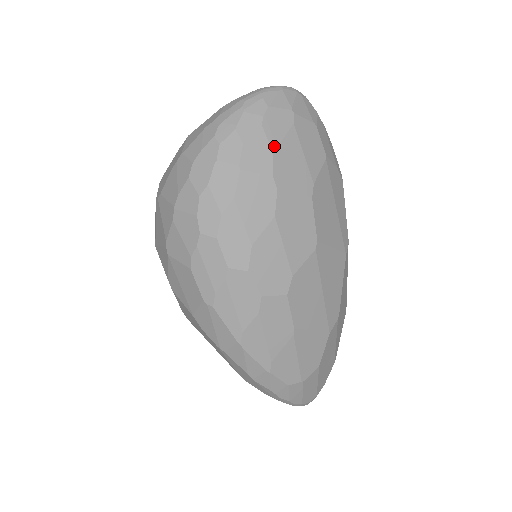
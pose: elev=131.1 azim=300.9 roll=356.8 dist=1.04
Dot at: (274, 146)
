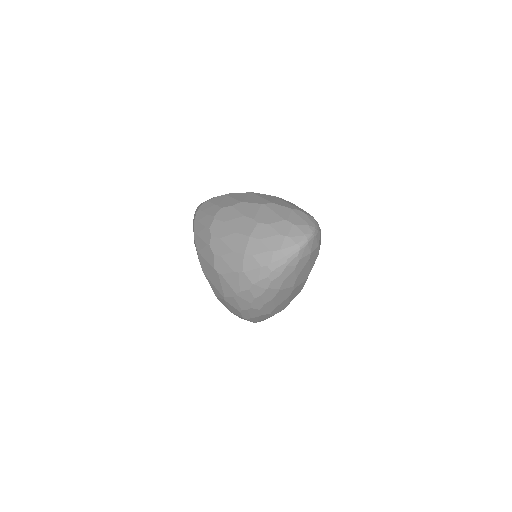
Dot at: (298, 275)
